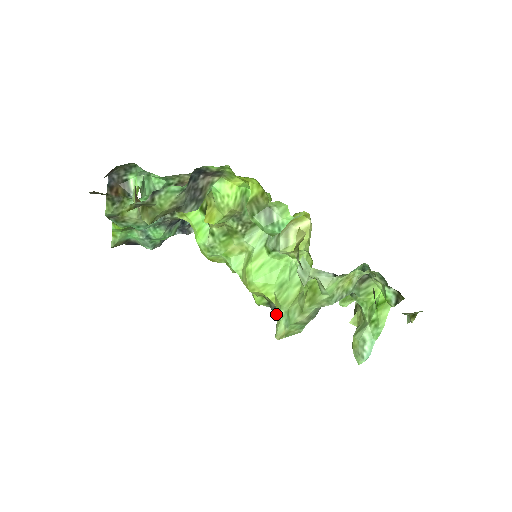
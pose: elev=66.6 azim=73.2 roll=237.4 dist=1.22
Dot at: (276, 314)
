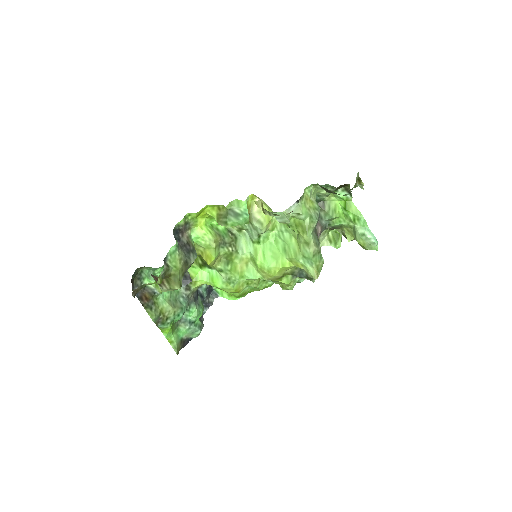
Dot at: (304, 276)
